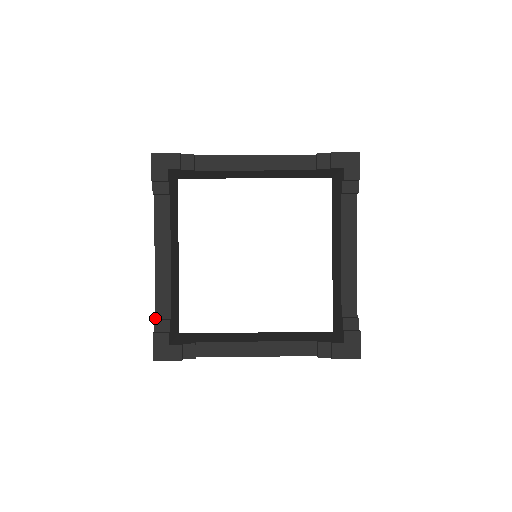
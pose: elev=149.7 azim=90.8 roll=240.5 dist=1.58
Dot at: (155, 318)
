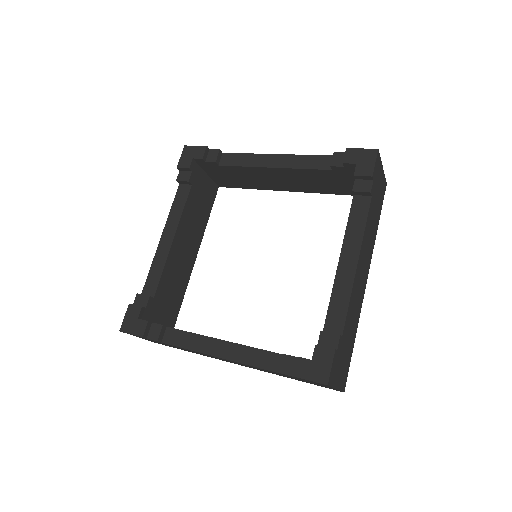
Dot at: occluded
